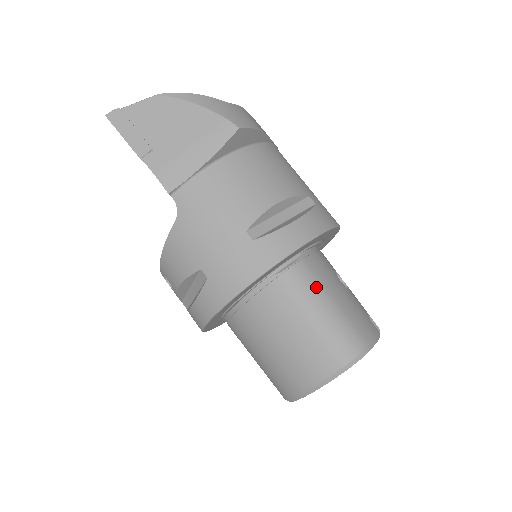
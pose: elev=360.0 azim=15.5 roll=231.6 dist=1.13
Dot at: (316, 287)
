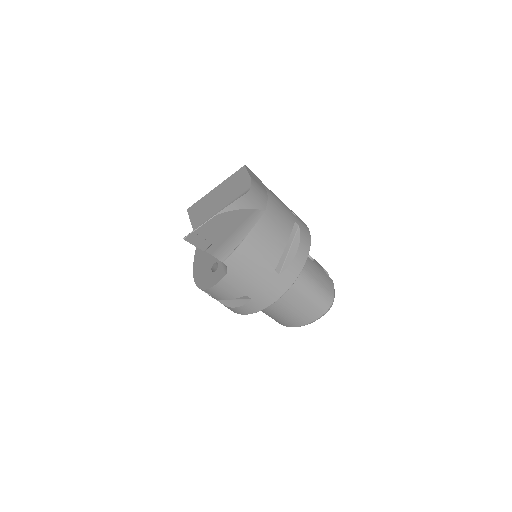
Dot at: (307, 278)
